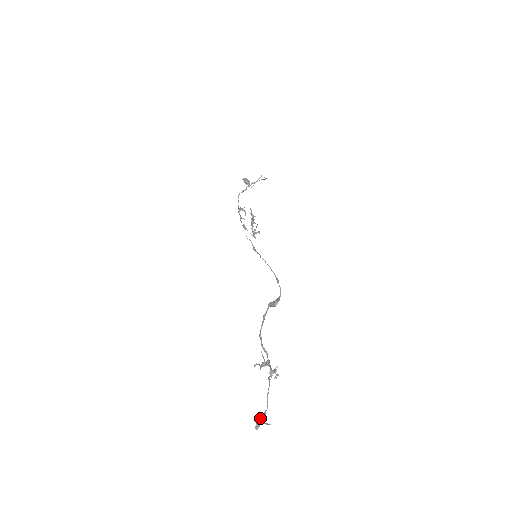
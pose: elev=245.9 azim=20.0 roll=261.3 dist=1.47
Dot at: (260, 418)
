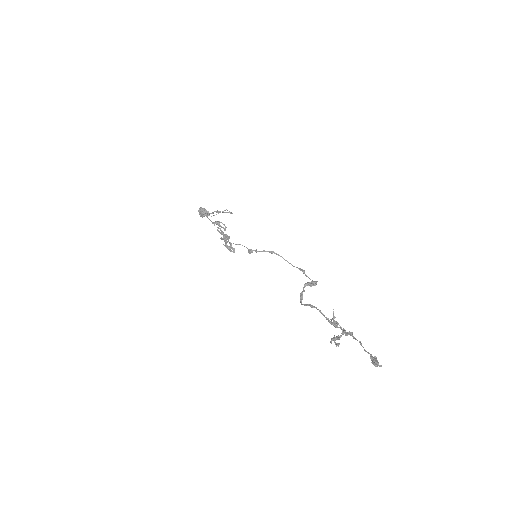
Dot at: (372, 358)
